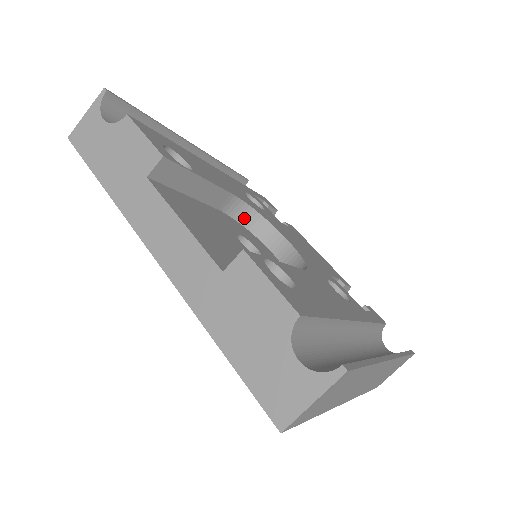
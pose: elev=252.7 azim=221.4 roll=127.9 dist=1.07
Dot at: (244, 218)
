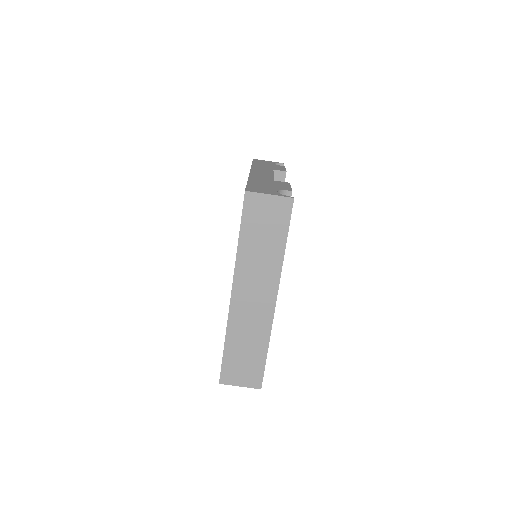
Dot at: occluded
